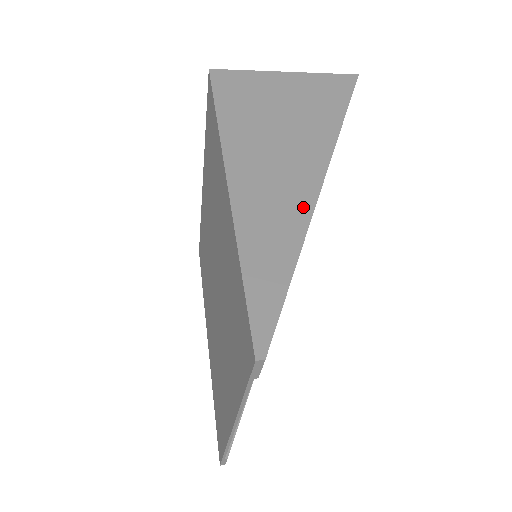
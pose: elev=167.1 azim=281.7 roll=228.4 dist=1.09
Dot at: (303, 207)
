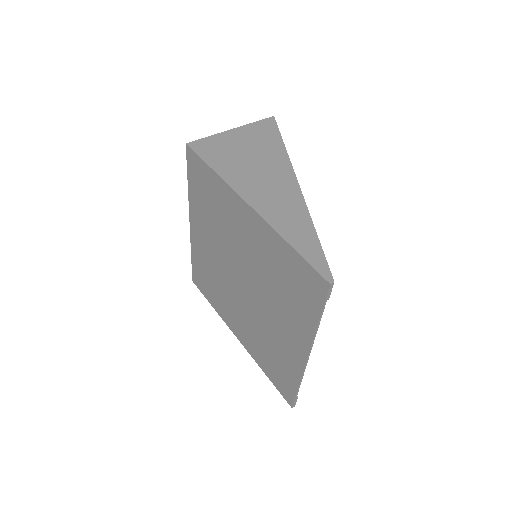
Dot at: (299, 203)
